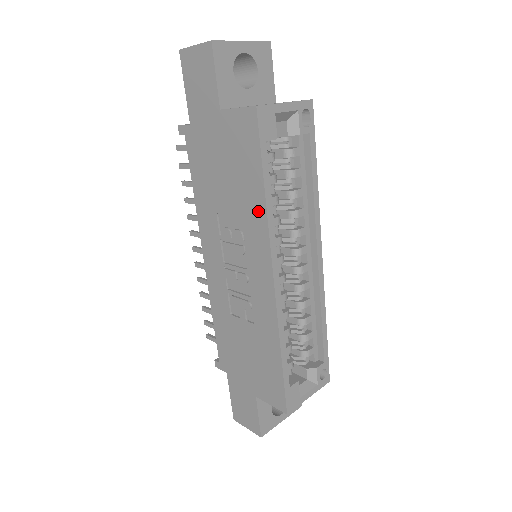
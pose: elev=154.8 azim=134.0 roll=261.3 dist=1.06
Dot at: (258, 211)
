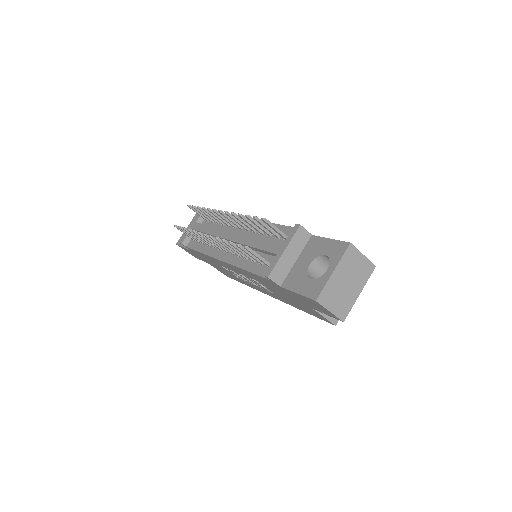
Dot at: (290, 304)
